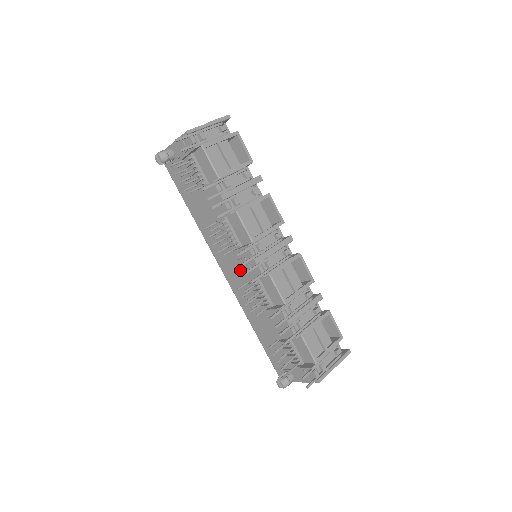
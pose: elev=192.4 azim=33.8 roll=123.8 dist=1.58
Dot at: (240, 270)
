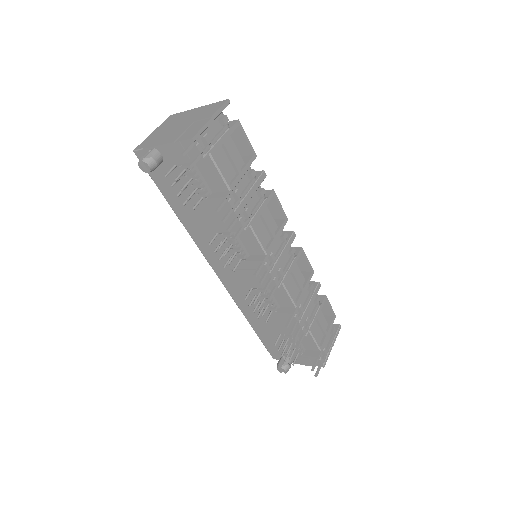
Dot at: (245, 278)
